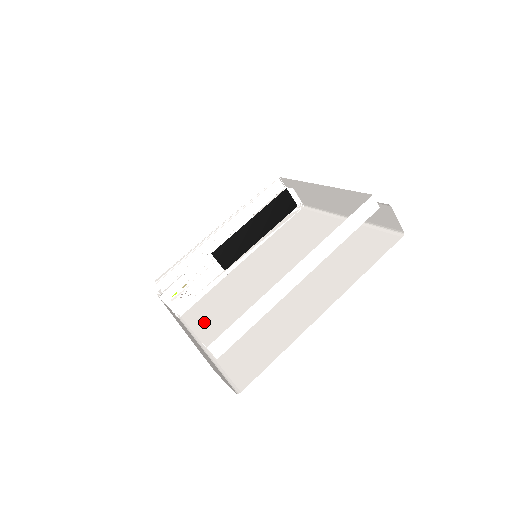
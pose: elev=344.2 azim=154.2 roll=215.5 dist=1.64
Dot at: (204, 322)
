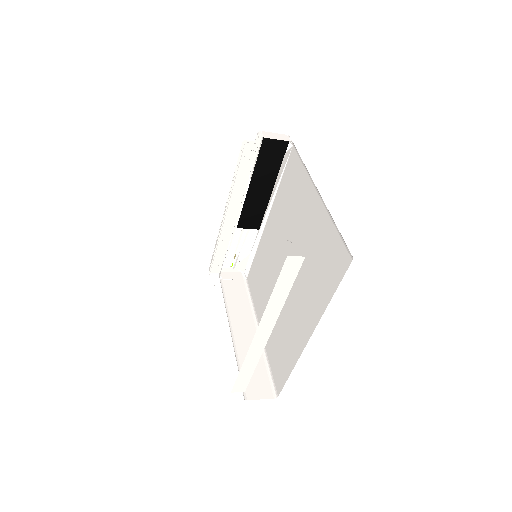
Dot at: (257, 297)
